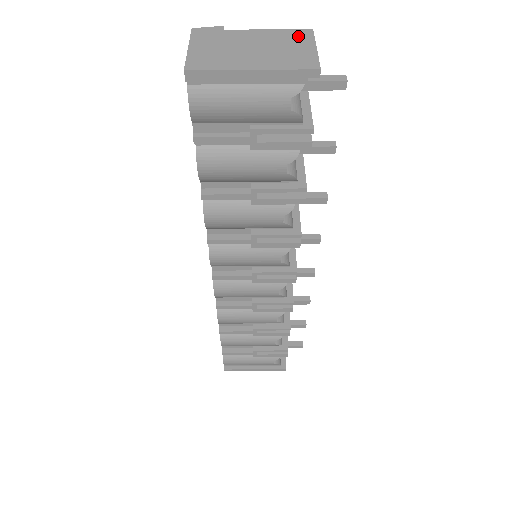
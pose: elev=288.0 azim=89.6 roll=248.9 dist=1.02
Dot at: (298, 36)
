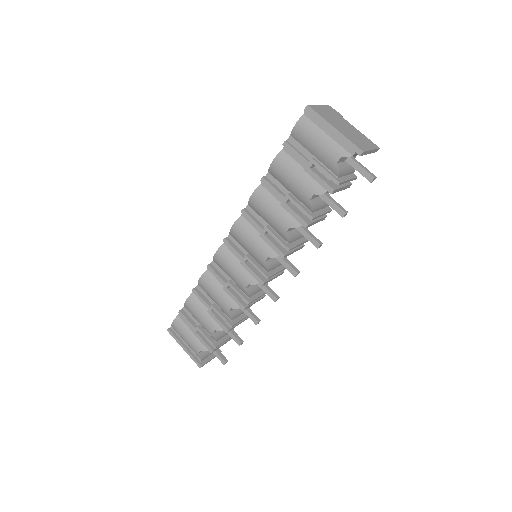
Dot at: (370, 143)
